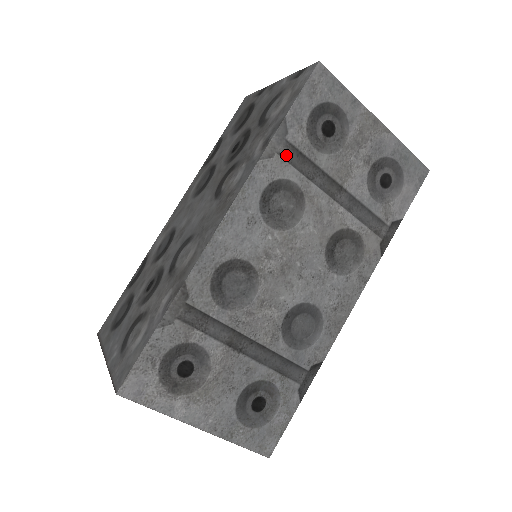
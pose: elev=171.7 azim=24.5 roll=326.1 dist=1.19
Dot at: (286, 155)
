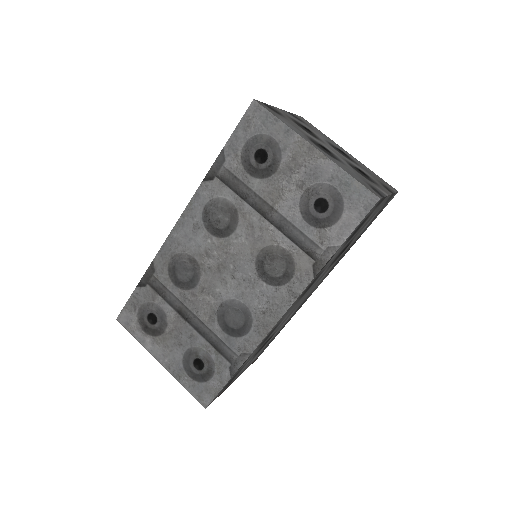
Dot at: (223, 178)
